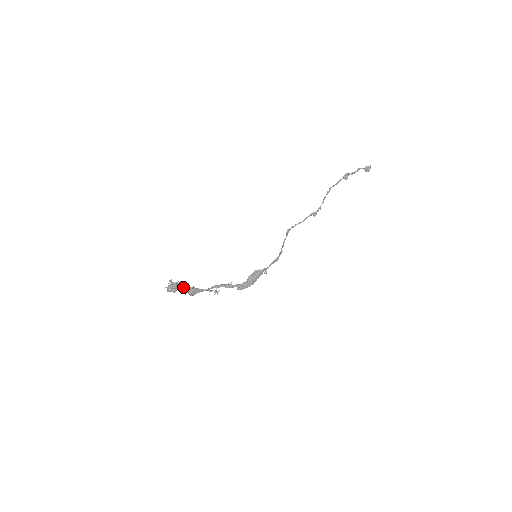
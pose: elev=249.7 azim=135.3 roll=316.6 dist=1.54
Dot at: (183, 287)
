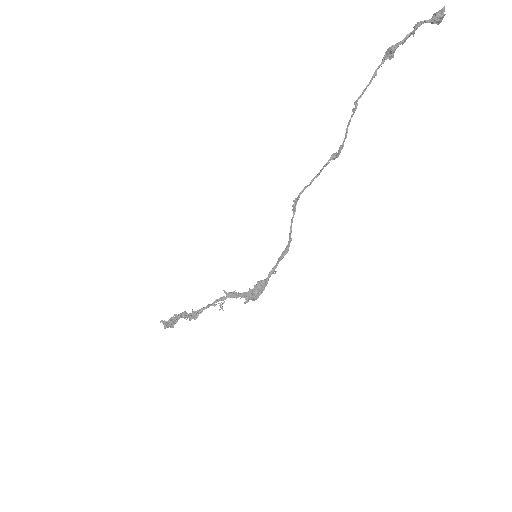
Dot at: (180, 317)
